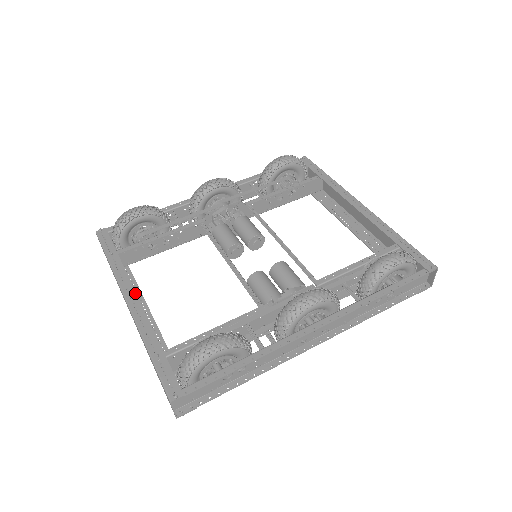
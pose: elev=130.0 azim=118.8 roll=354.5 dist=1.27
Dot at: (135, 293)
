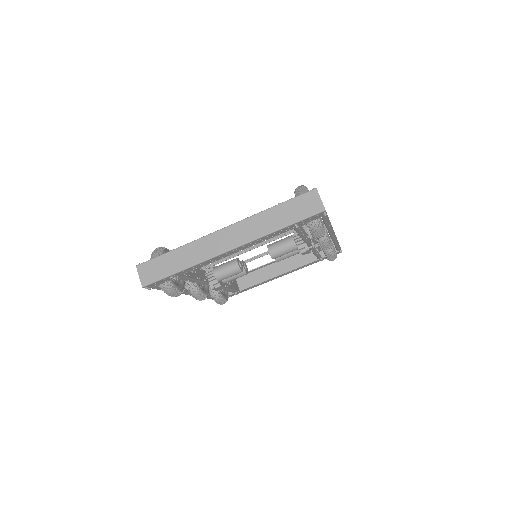
Dot at: occluded
